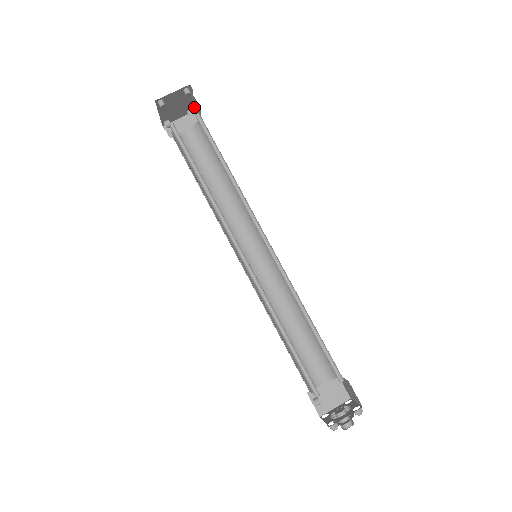
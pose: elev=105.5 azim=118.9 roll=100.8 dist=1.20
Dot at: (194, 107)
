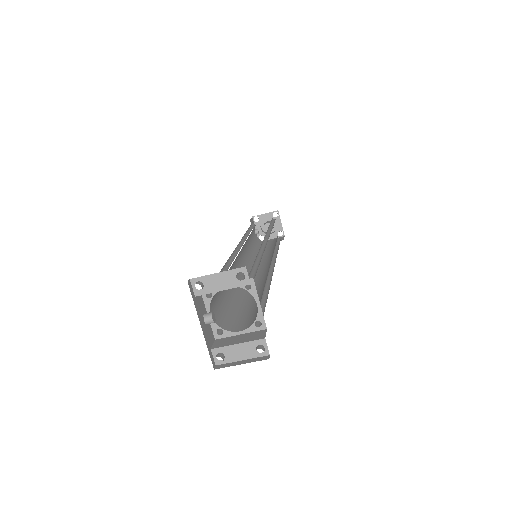
Dot at: occluded
